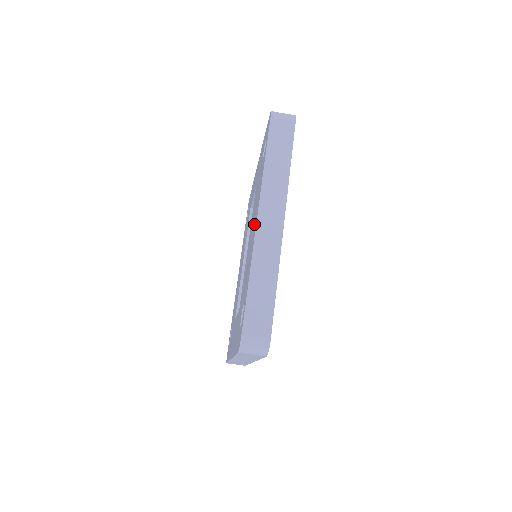
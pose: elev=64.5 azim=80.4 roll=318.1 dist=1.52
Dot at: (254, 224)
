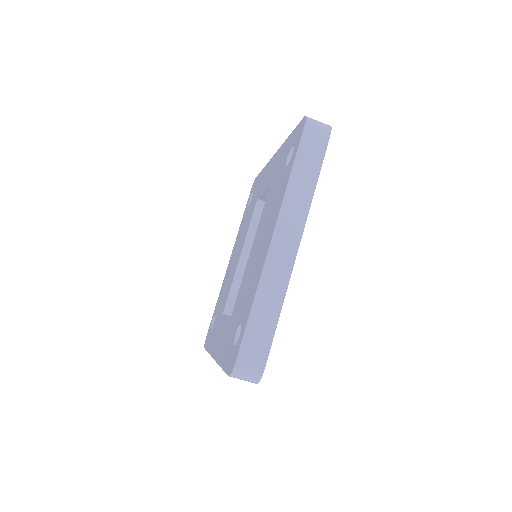
Dot at: (265, 239)
